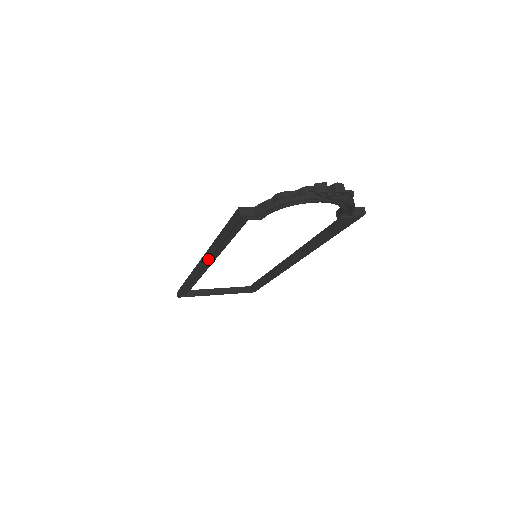
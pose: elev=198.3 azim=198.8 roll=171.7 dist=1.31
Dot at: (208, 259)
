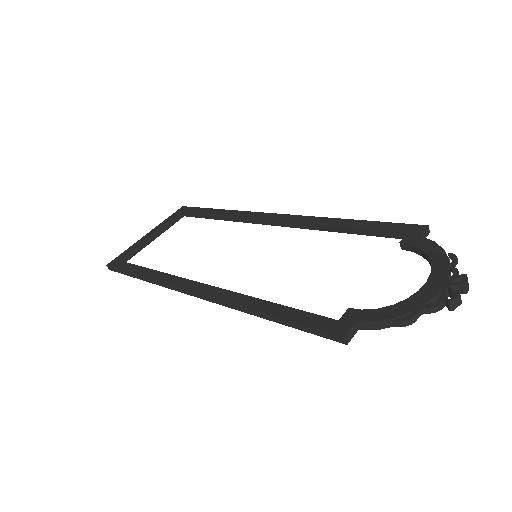
Dot at: (221, 304)
